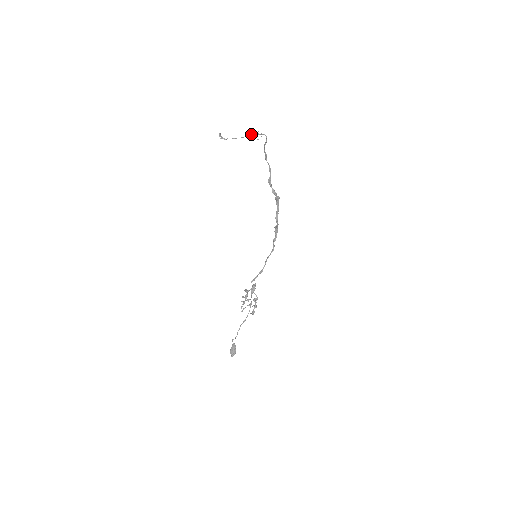
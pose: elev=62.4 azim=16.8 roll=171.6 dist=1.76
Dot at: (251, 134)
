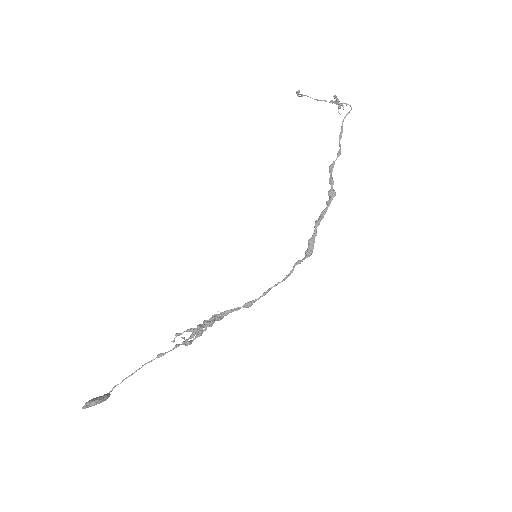
Dot at: (334, 96)
